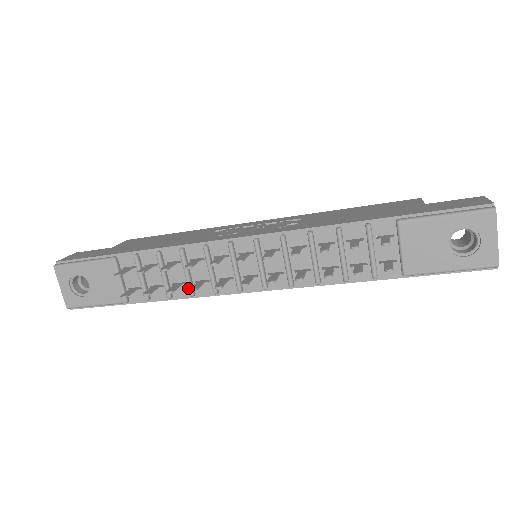
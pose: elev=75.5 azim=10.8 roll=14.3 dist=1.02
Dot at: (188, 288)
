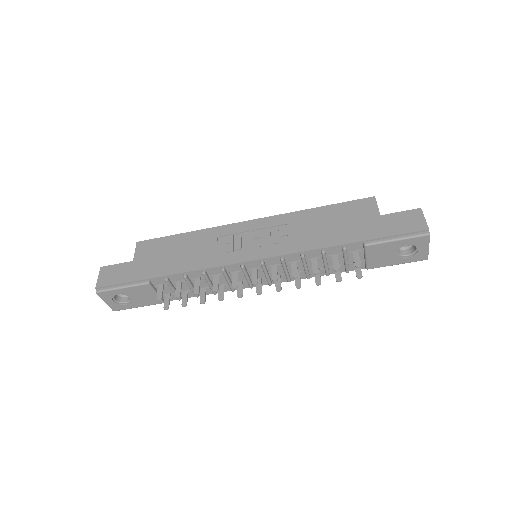
Dot at: (212, 291)
